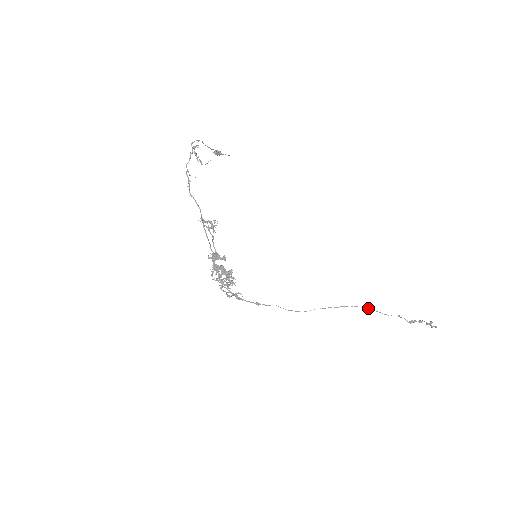
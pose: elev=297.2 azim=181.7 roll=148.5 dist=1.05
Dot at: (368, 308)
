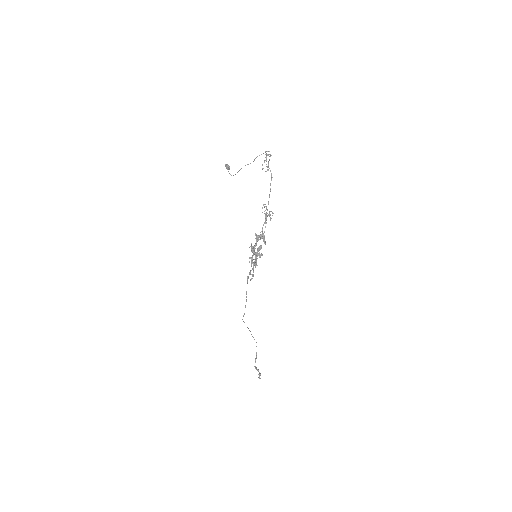
Dot at: occluded
